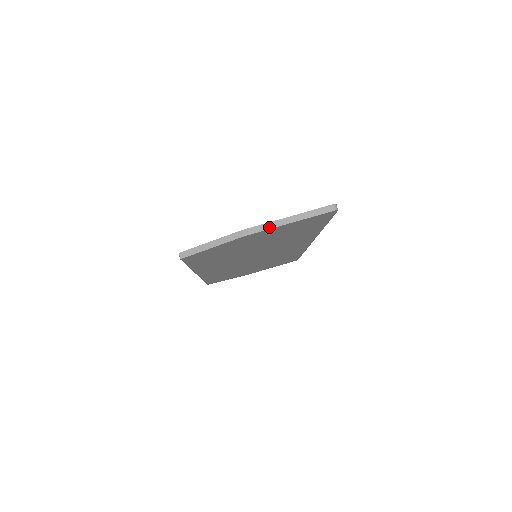
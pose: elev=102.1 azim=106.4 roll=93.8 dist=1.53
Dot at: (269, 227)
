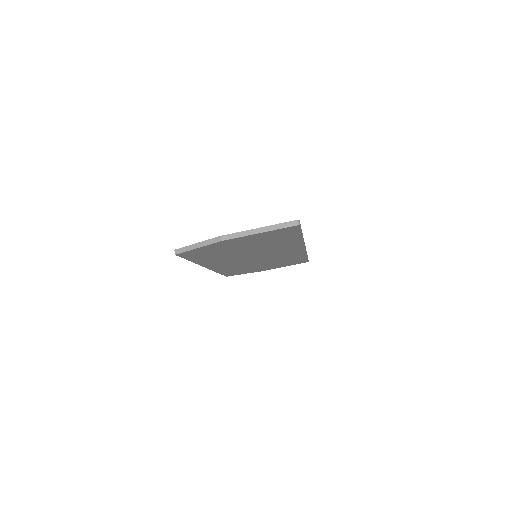
Dot at: (242, 235)
